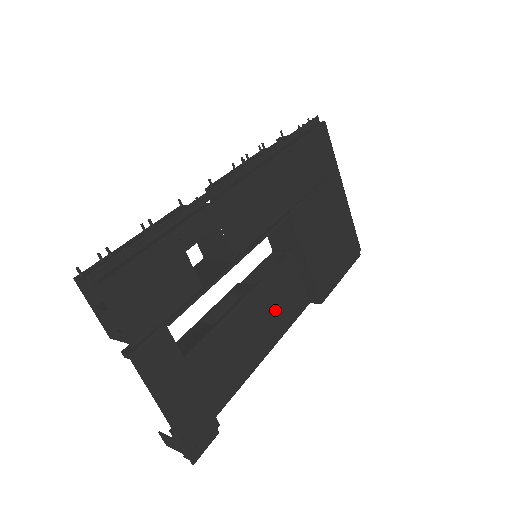
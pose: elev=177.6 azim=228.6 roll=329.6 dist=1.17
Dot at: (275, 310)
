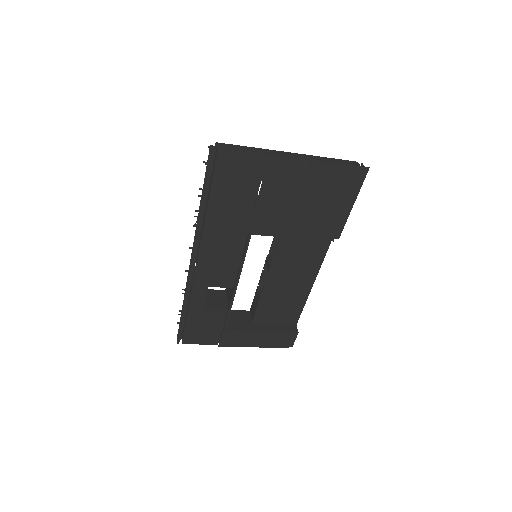
Dot at: (299, 264)
